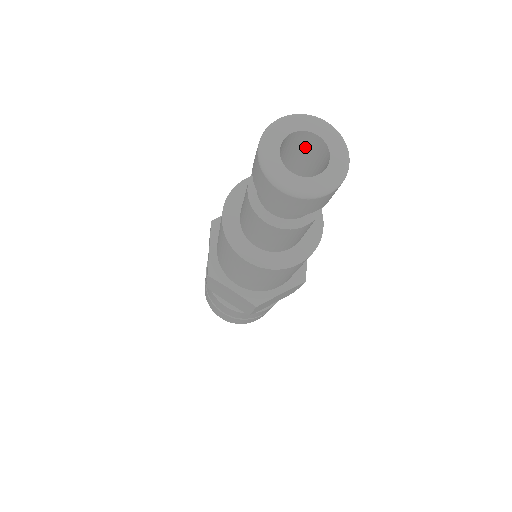
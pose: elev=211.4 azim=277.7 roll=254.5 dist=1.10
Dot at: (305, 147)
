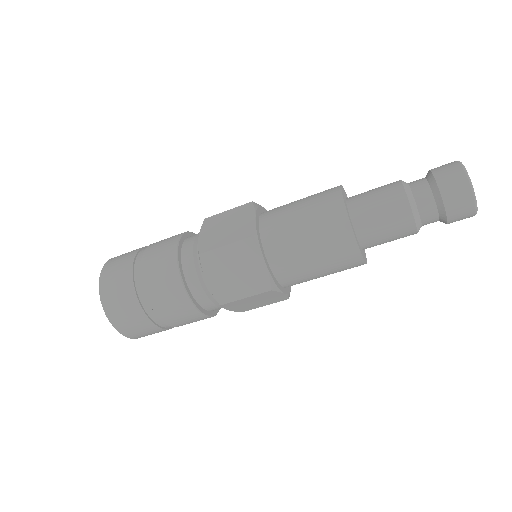
Dot at: occluded
